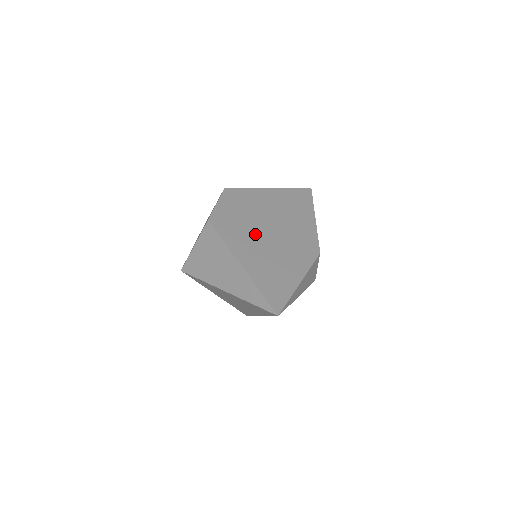
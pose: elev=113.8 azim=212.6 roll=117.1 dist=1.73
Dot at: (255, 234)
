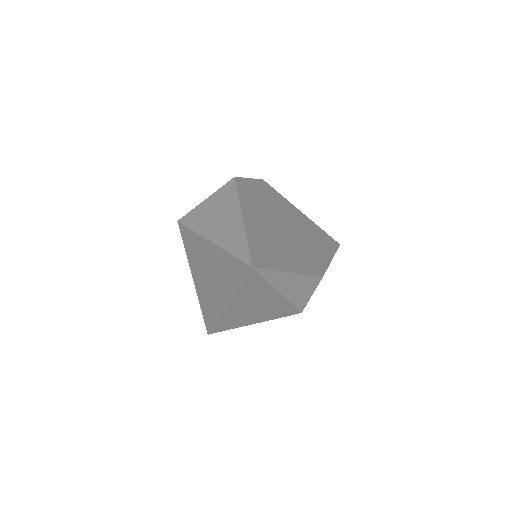
Dot at: (270, 217)
